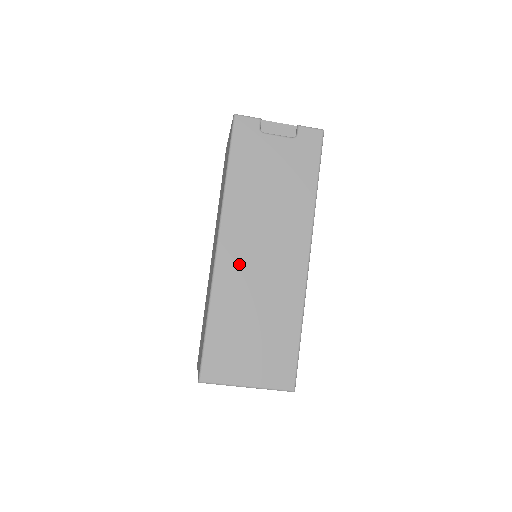
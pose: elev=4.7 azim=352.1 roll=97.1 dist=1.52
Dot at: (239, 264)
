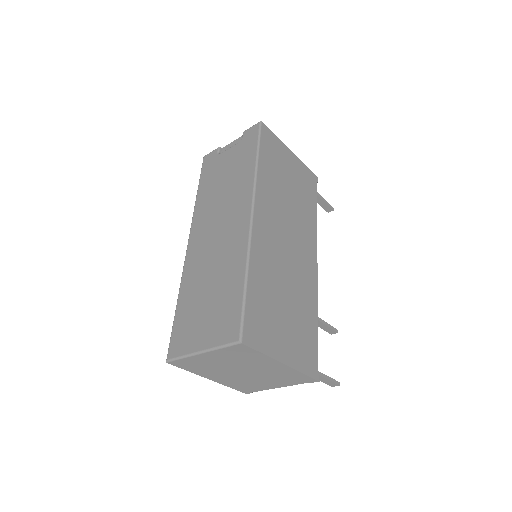
Dot at: (200, 249)
